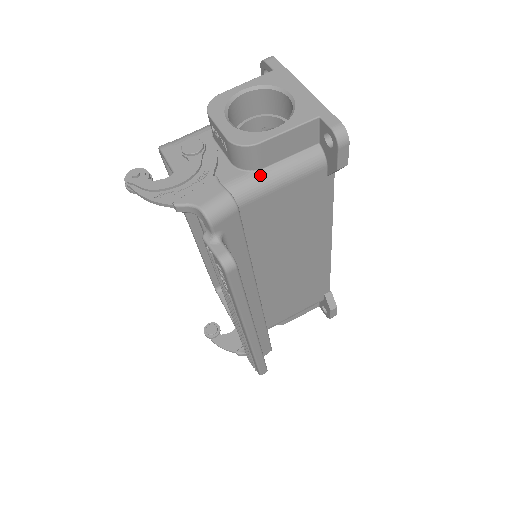
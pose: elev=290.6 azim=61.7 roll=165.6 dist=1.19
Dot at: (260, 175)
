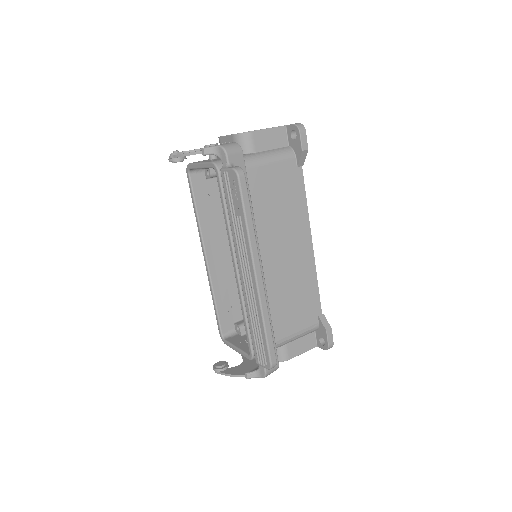
Dot at: (254, 154)
